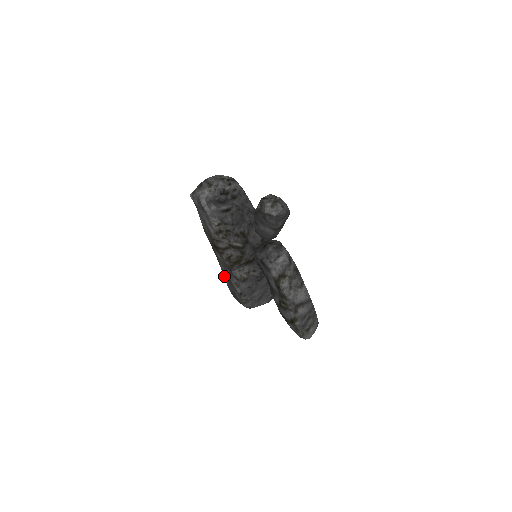
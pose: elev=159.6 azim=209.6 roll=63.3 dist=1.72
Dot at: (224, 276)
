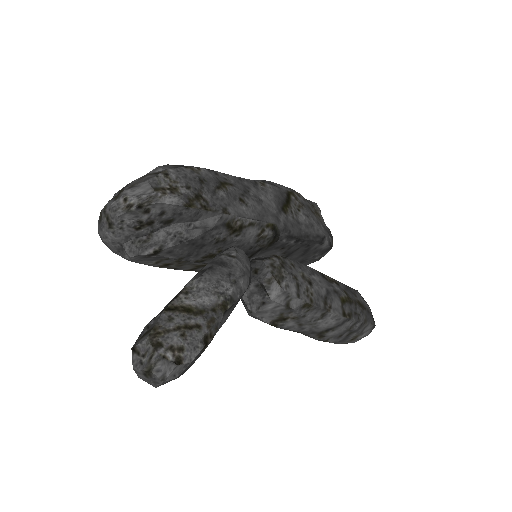
Dot at: occluded
